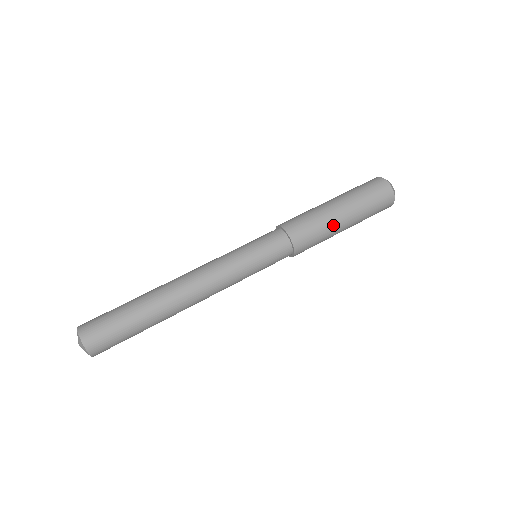
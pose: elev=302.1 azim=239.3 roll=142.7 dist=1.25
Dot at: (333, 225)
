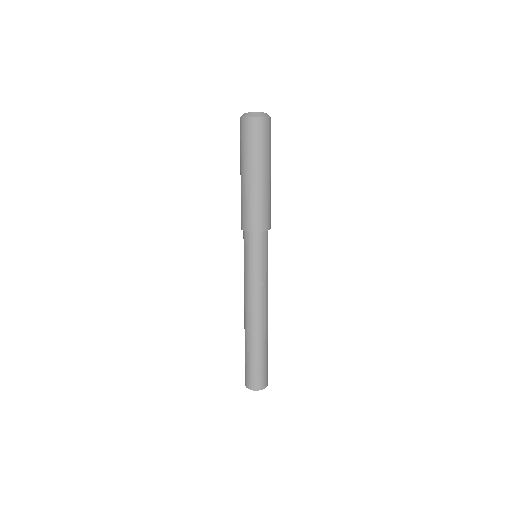
Dot at: (264, 190)
